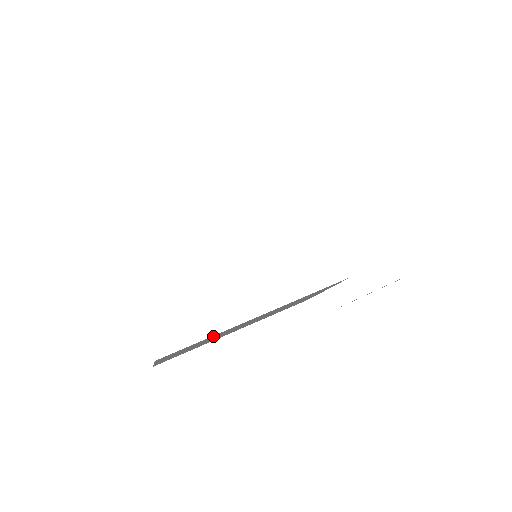
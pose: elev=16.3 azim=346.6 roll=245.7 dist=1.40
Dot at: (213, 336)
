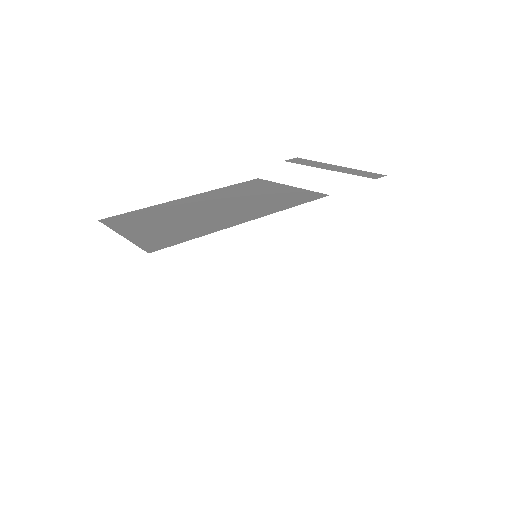
Dot at: occluded
